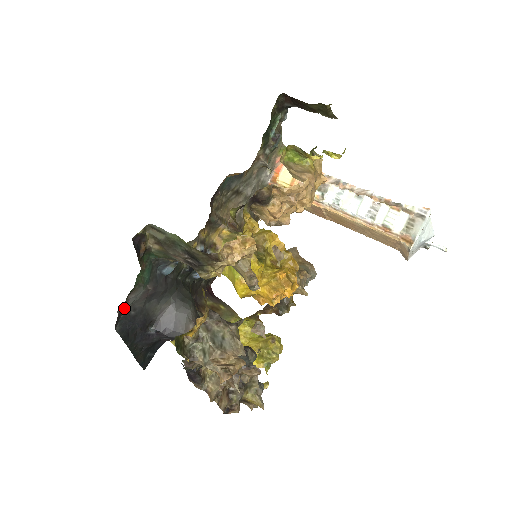
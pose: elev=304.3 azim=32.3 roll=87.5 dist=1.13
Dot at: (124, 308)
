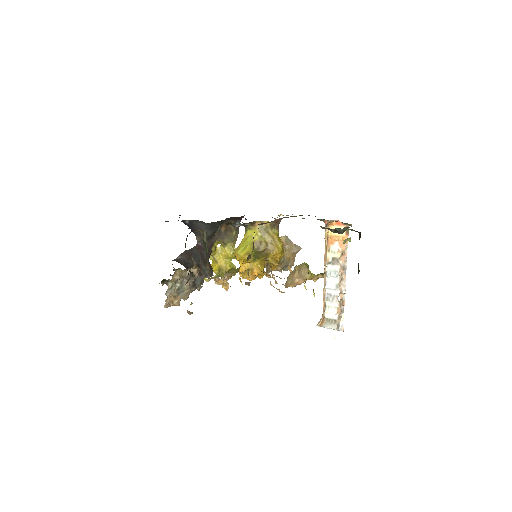
Dot at: occluded
